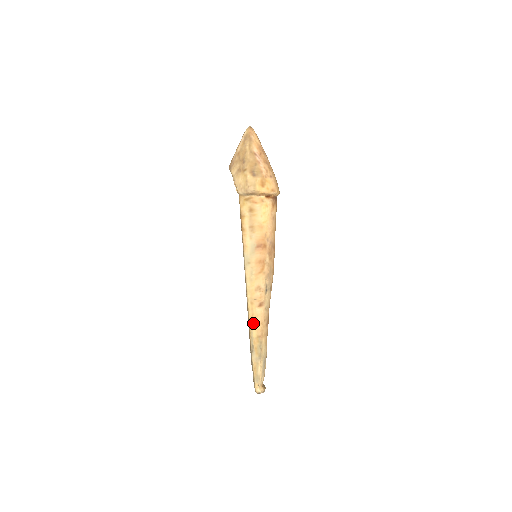
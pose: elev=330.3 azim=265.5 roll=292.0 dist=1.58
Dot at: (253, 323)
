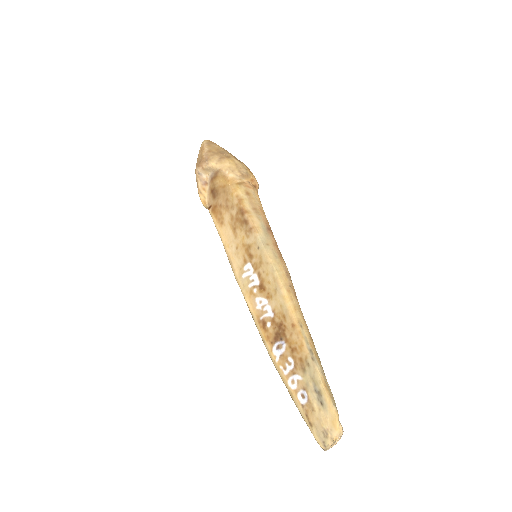
Dot at: (299, 318)
